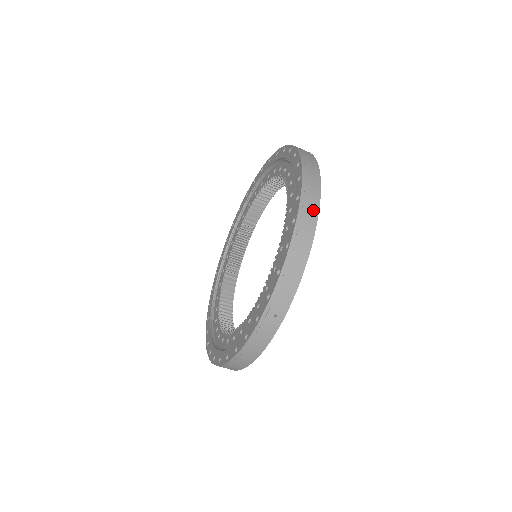
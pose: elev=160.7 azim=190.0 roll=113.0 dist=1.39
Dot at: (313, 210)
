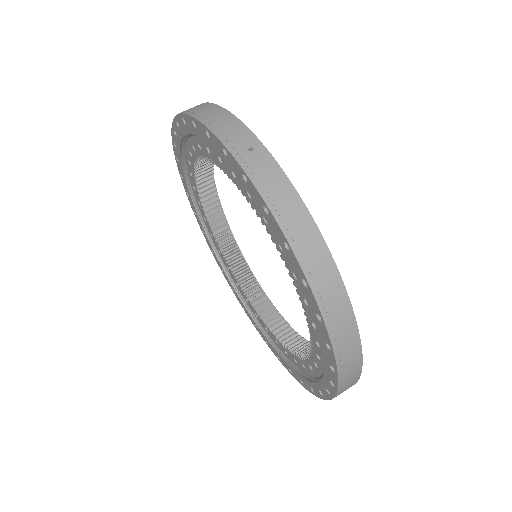
Dot at: occluded
